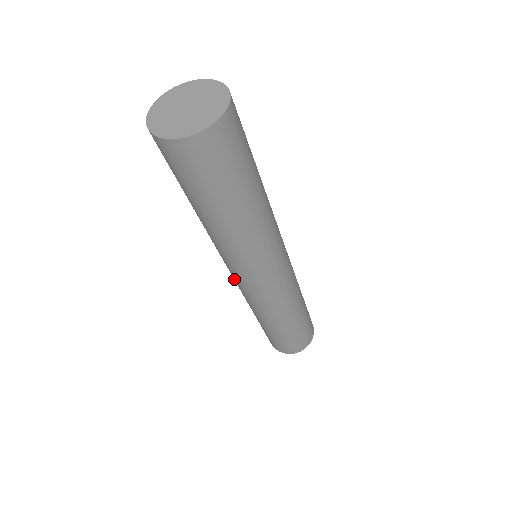
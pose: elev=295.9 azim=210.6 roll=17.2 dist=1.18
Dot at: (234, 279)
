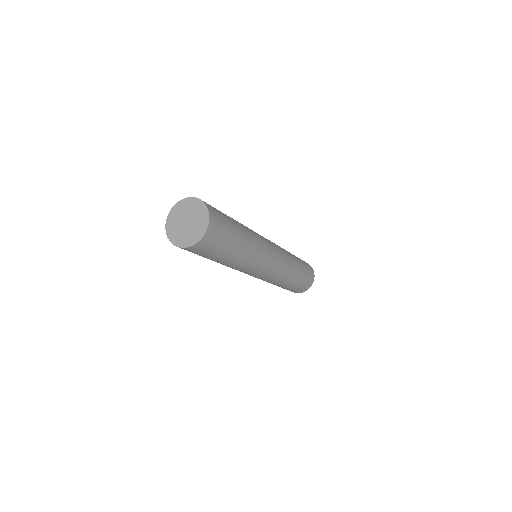
Dot at: occluded
